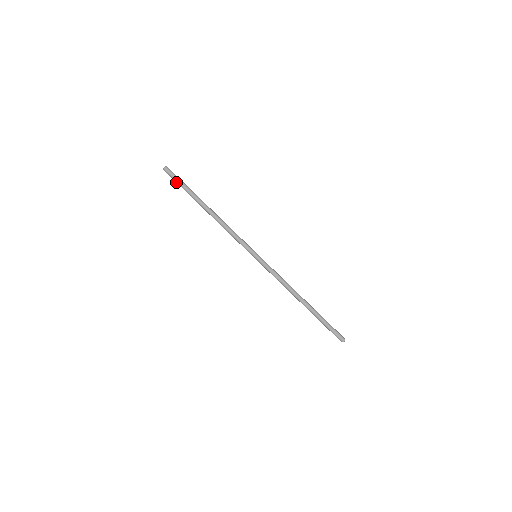
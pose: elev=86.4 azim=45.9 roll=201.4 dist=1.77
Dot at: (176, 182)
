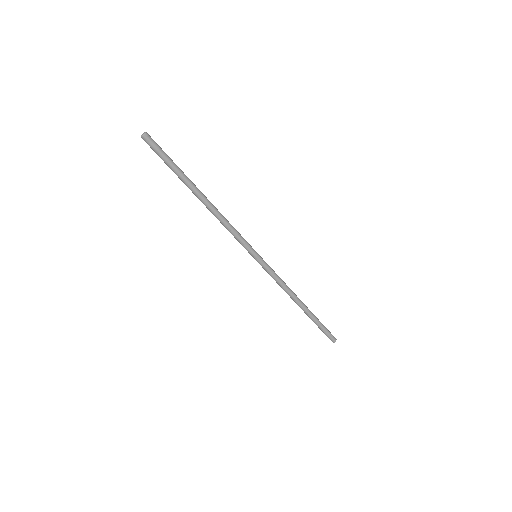
Dot at: (160, 157)
